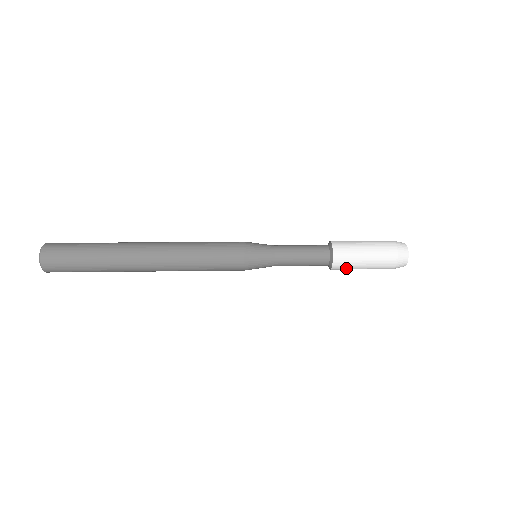
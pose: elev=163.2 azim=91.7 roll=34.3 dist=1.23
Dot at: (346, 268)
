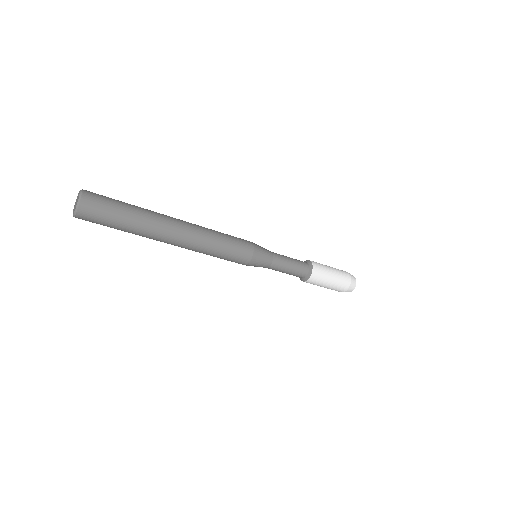
Dot at: (321, 276)
